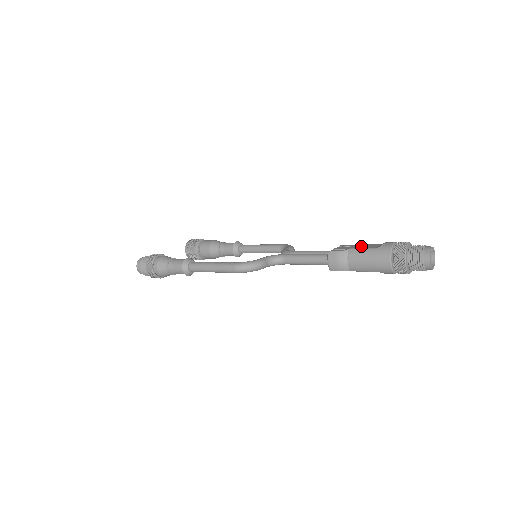
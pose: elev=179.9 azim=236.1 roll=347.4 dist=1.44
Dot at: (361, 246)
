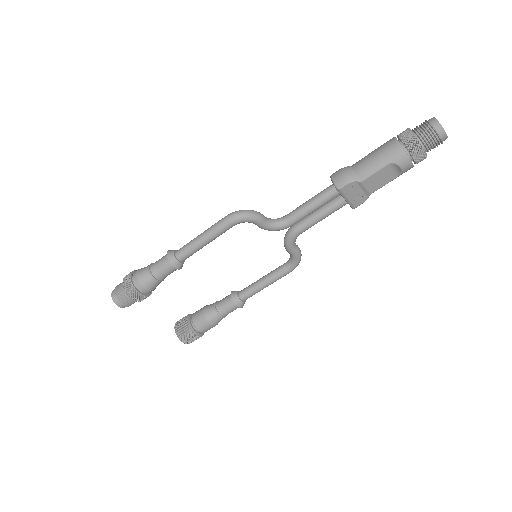
Dot at: occluded
